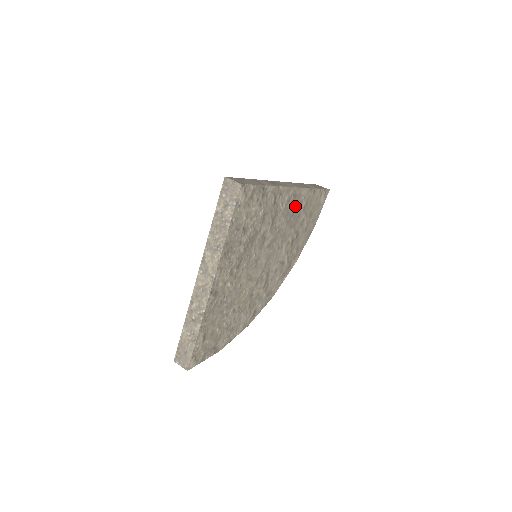
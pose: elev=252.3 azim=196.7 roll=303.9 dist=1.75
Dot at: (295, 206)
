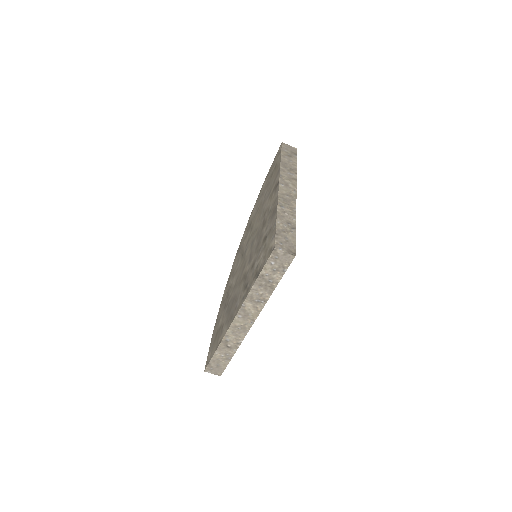
Dot at: occluded
